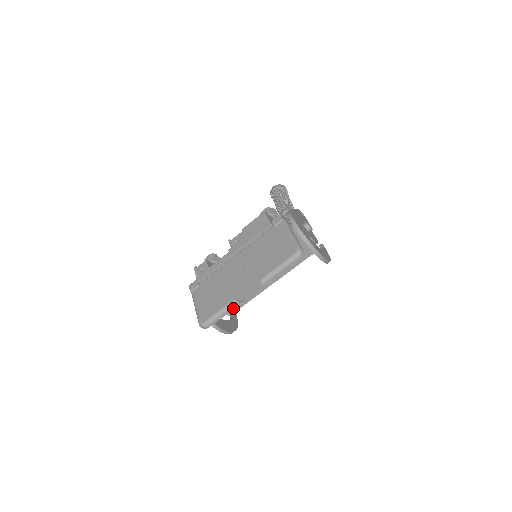
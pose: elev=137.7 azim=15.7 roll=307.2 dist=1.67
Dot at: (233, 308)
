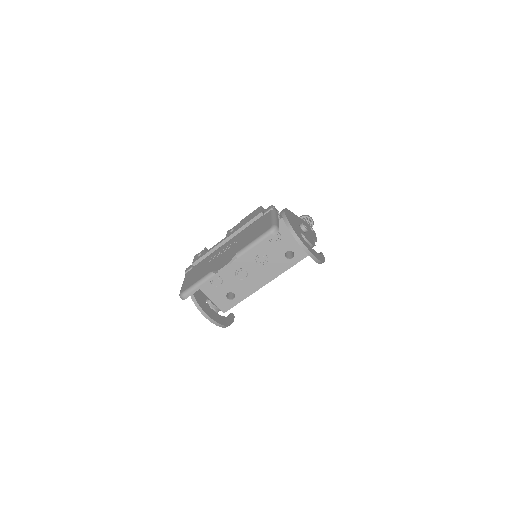
Dot at: (210, 280)
